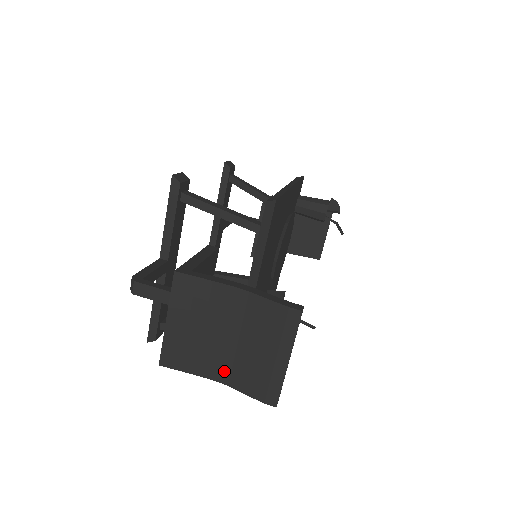
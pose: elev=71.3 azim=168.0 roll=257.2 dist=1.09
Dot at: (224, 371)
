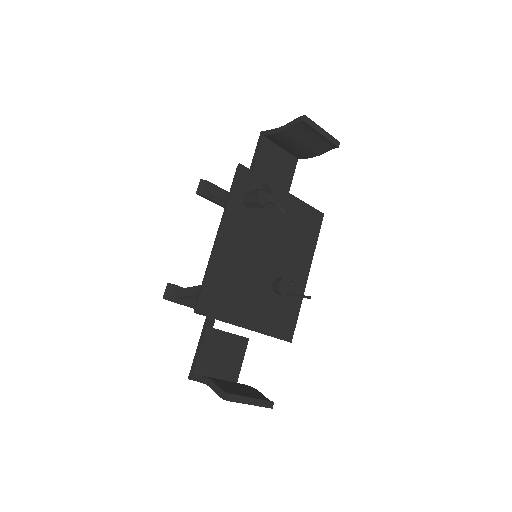
Dot at: occluded
